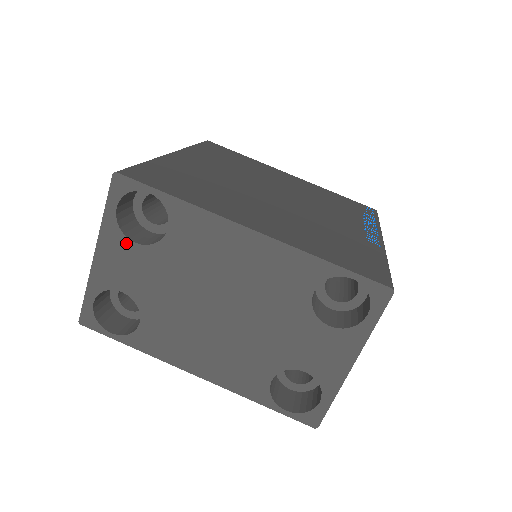
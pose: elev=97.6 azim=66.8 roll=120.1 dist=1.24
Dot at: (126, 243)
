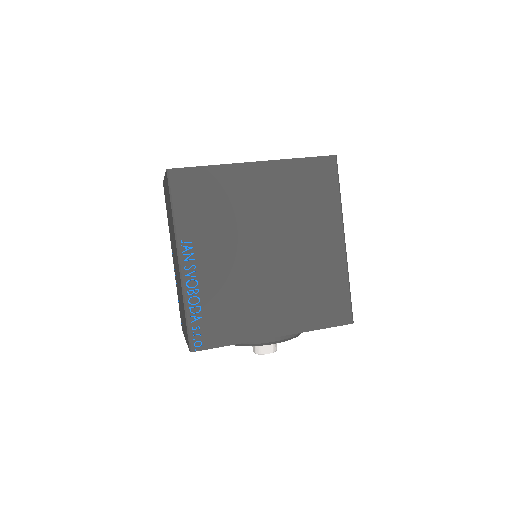
Dot at: occluded
